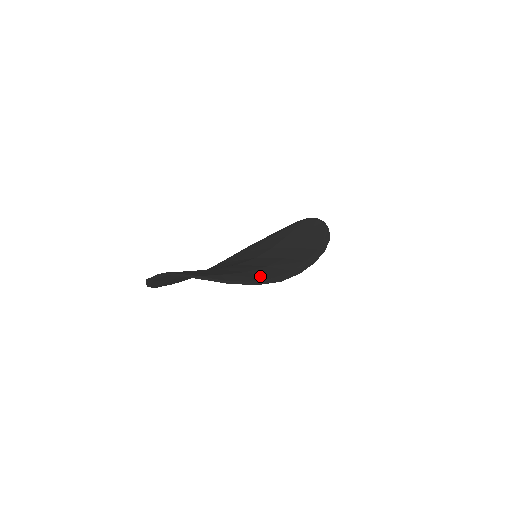
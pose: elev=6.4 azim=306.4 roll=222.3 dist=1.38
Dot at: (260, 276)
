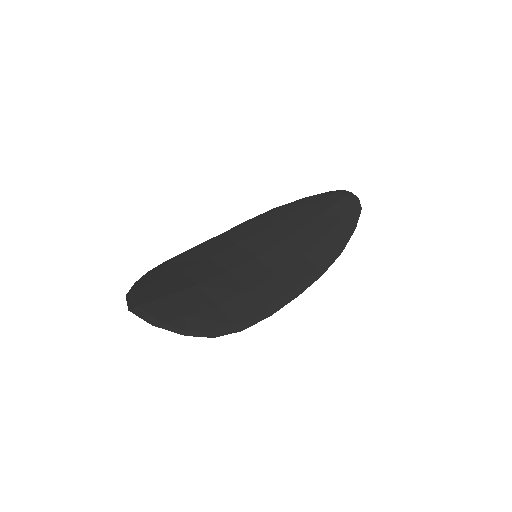
Dot at: (226, 319)
